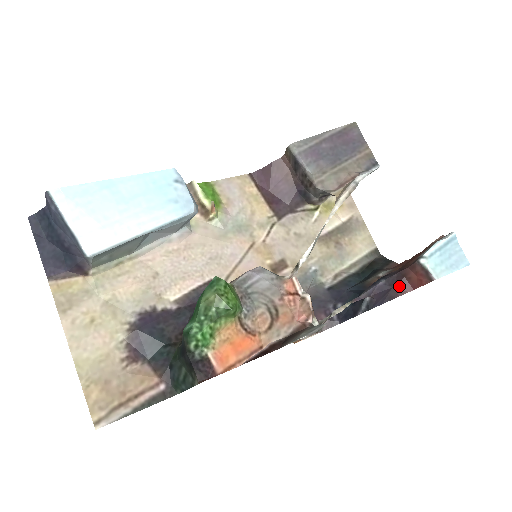
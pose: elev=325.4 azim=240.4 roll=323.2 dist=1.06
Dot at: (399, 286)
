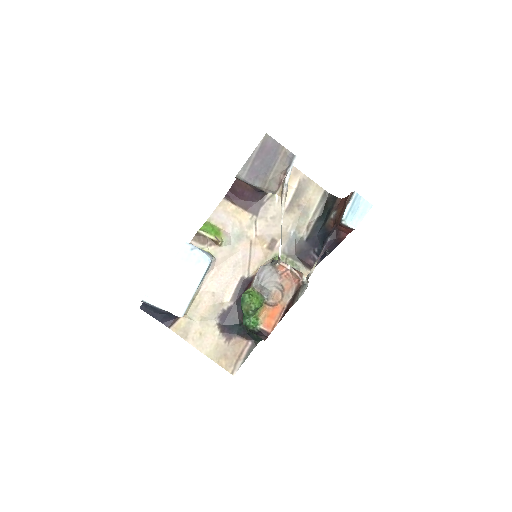
Dot at: (339, 236)
